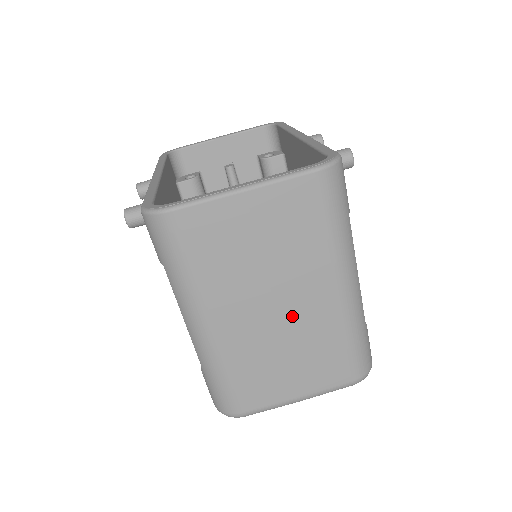
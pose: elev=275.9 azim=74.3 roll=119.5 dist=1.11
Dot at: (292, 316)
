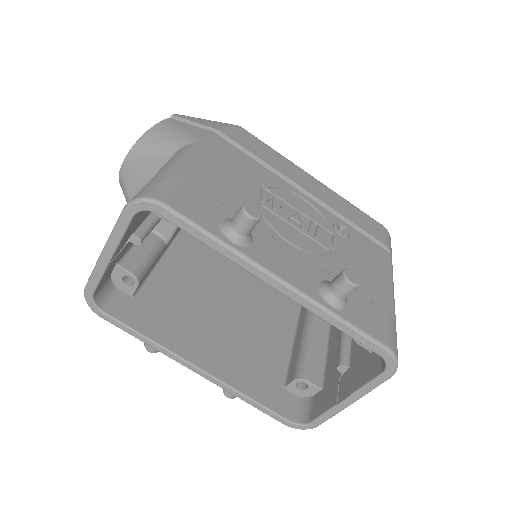
Dot at: occluded
